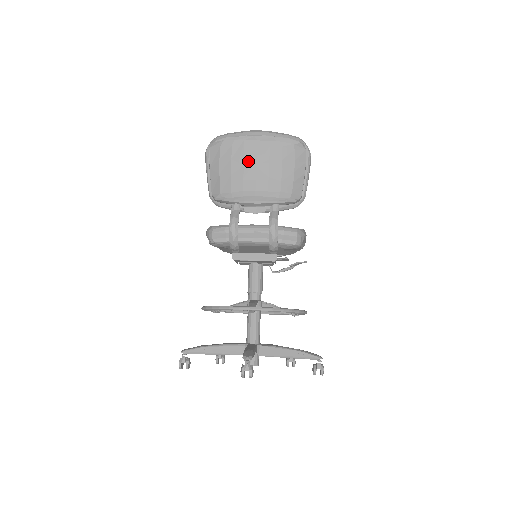
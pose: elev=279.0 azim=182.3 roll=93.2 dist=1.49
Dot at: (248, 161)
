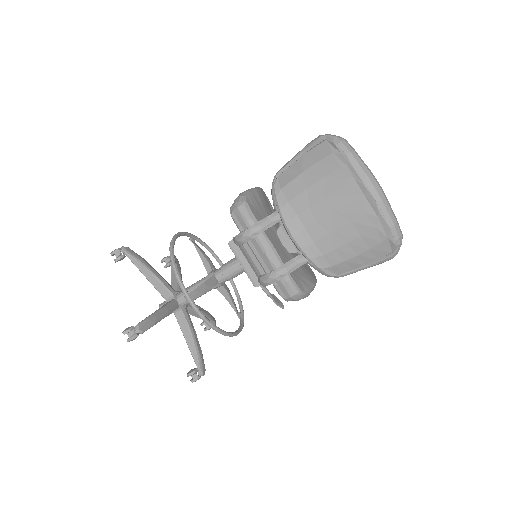
Dot at: (334, 199)
